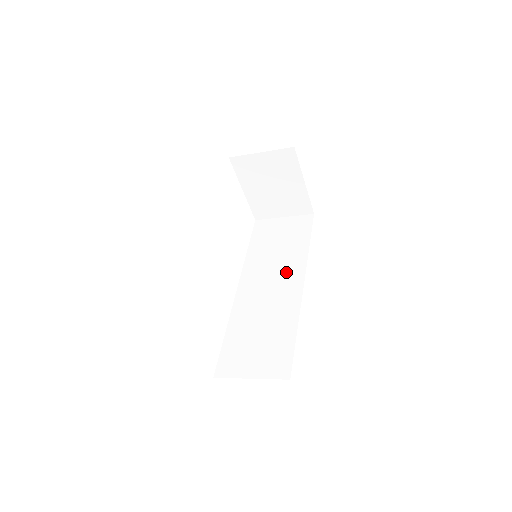
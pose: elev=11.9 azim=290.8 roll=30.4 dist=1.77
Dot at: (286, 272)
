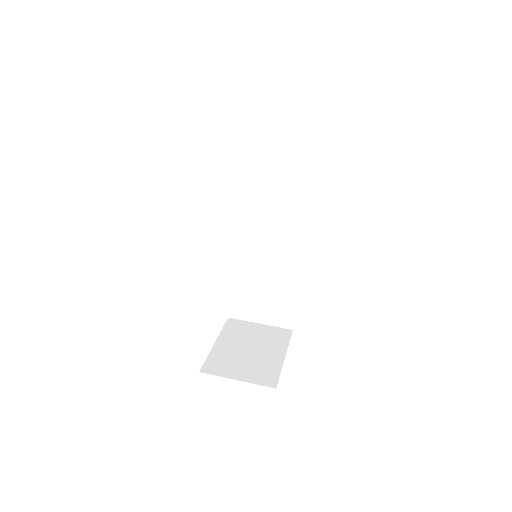
Dot at: (284, 222)
